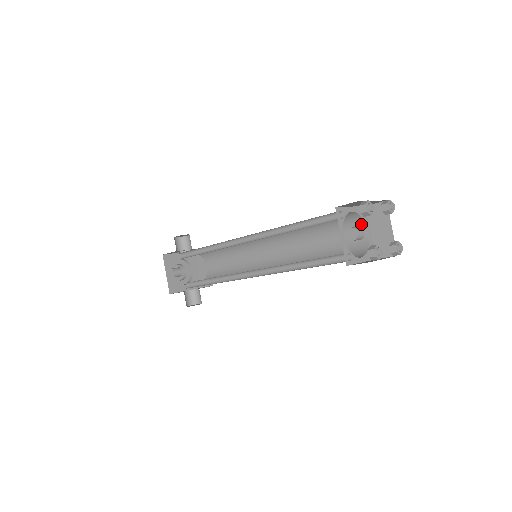
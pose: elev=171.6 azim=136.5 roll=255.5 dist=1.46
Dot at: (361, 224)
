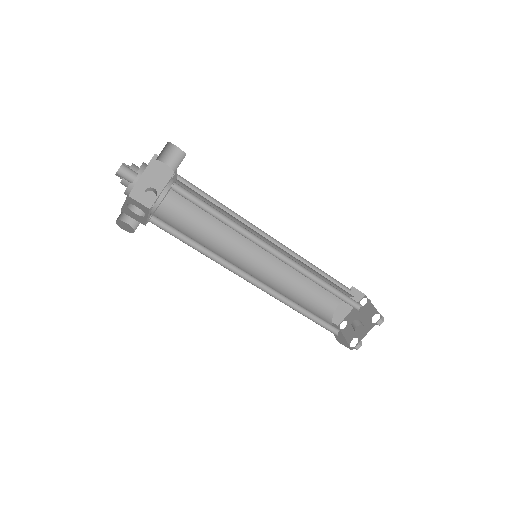
Dot at: occluded
